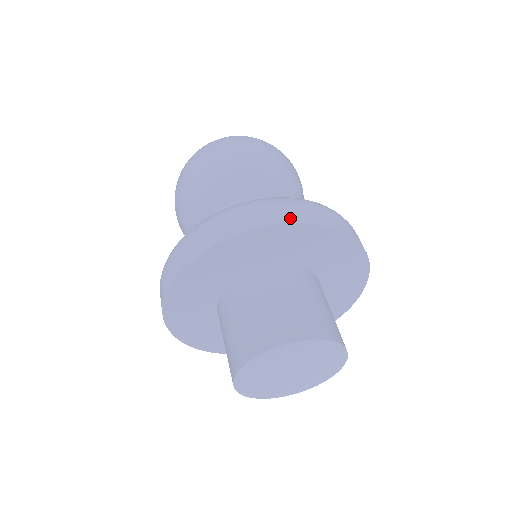
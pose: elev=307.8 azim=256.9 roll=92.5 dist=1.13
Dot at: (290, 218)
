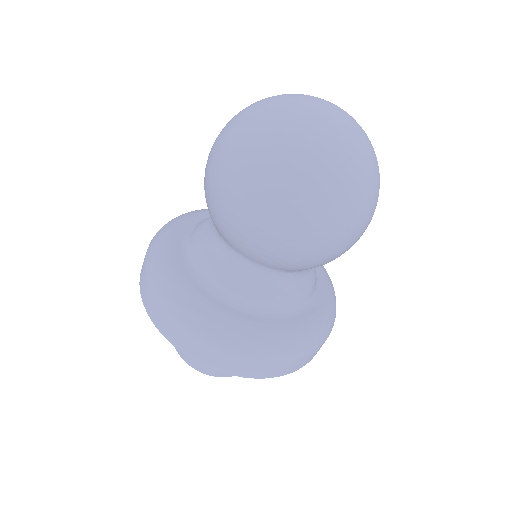
Dot at: (238, 372)
